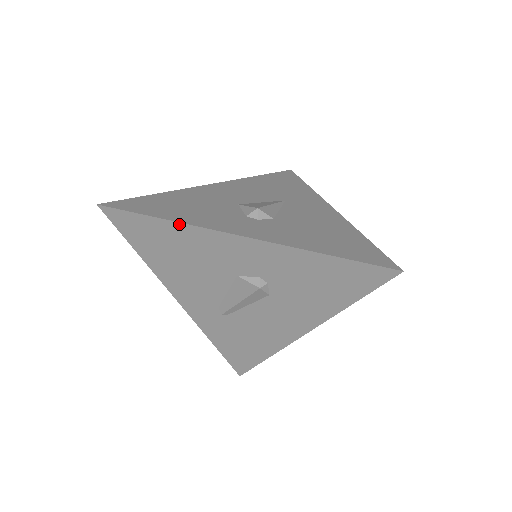
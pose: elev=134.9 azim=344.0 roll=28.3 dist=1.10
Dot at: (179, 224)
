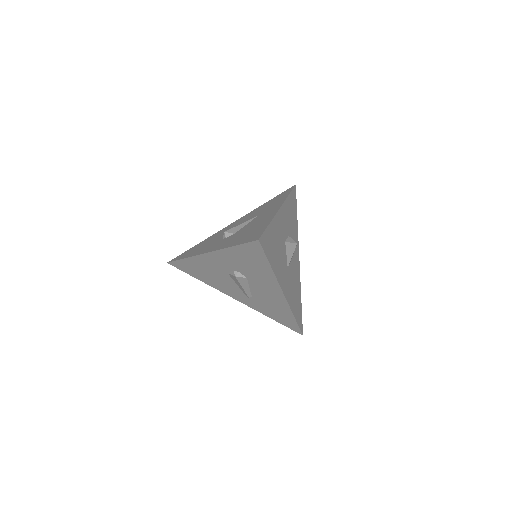
Dot at: (189, 258)
